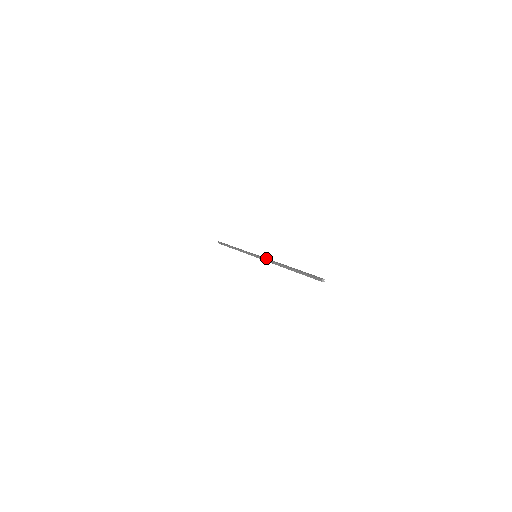
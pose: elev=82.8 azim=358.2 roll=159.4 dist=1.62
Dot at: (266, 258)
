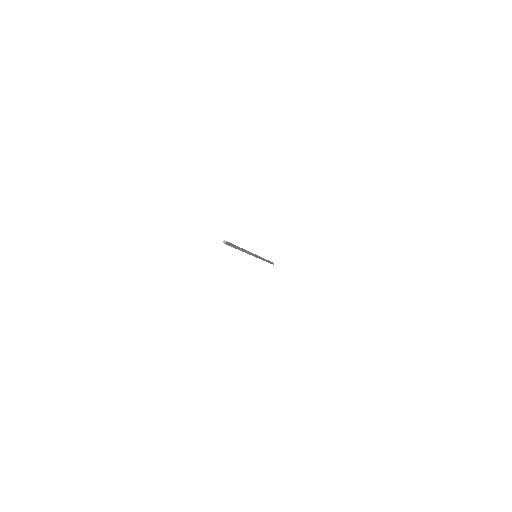
Dot at: occluded
